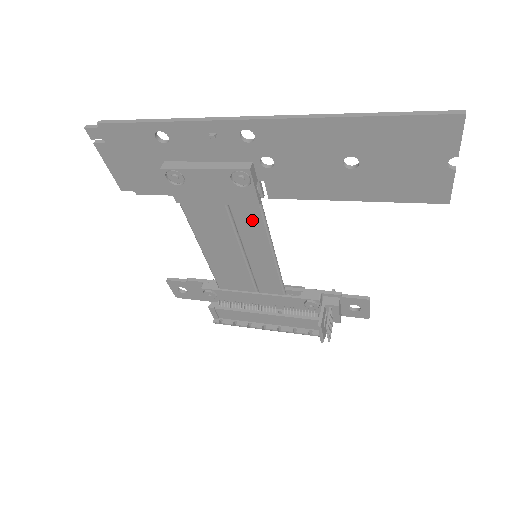
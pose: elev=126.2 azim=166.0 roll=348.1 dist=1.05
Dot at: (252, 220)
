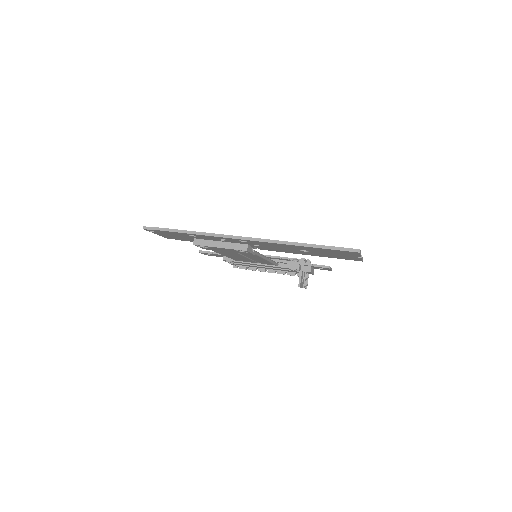
Dot at: (251, 255)
